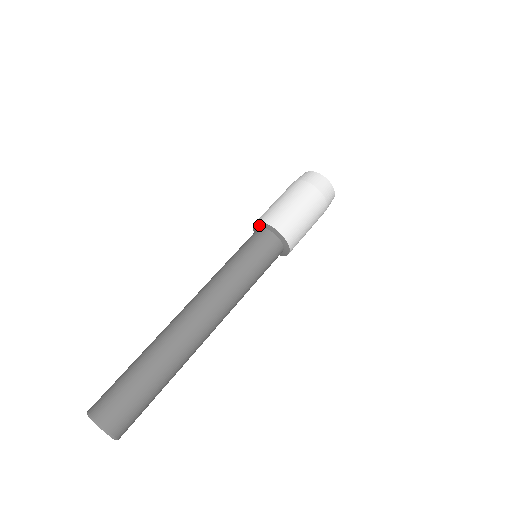
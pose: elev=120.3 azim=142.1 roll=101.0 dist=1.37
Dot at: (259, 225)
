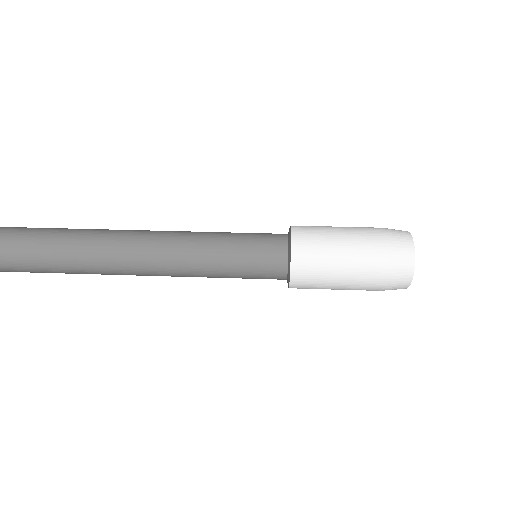
Dot at: occluded
